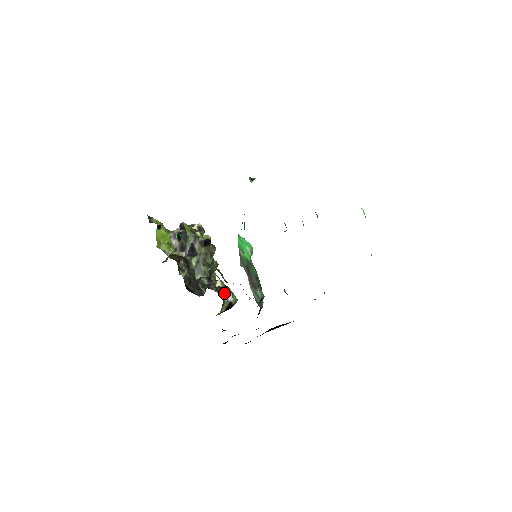
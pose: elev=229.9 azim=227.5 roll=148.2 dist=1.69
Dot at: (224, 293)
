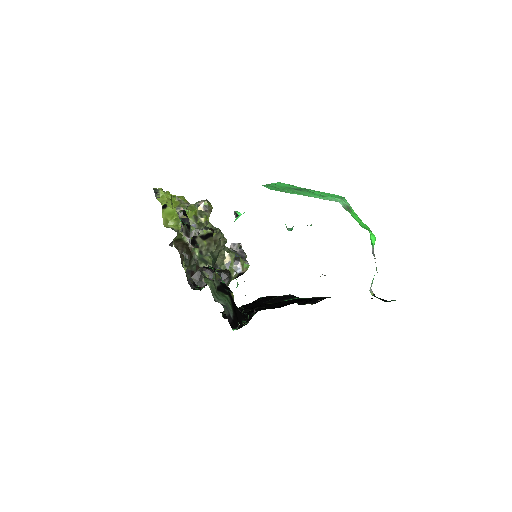
Dot at: (227, 281)
